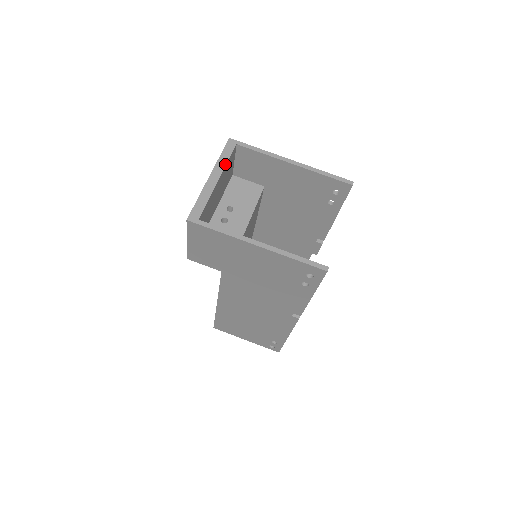
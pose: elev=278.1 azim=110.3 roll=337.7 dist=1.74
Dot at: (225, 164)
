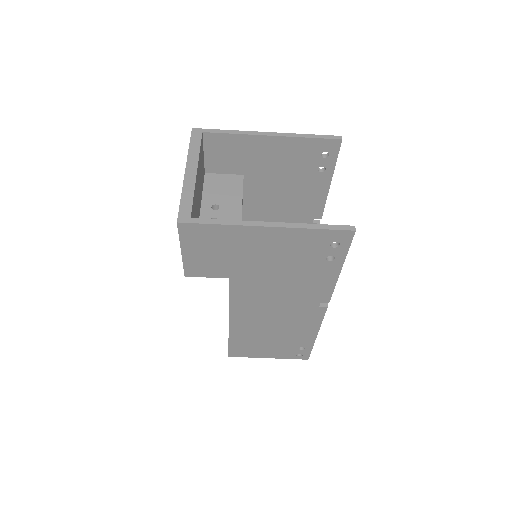
Dot at: (198, 154)
